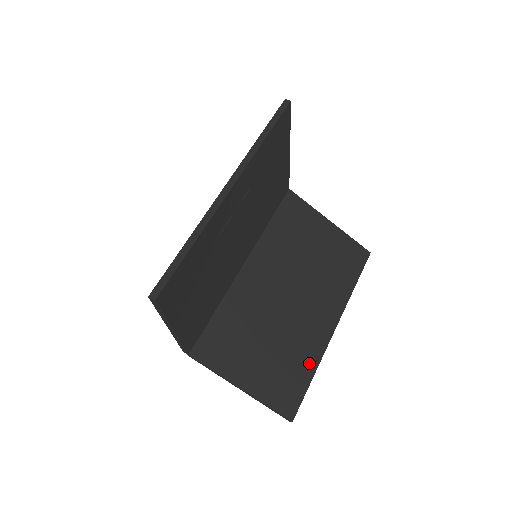
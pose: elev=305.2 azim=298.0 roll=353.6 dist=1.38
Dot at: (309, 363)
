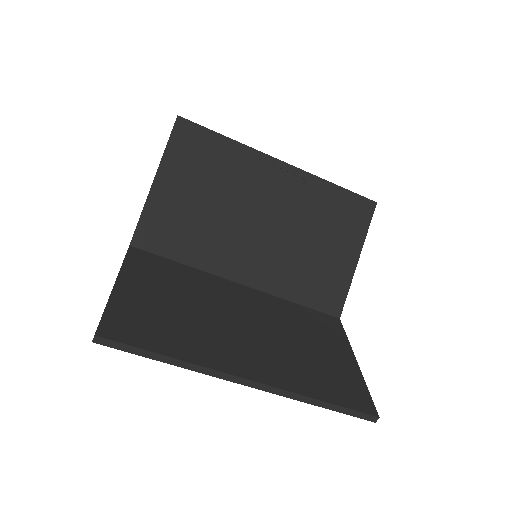
Dot at: (185, 350)
